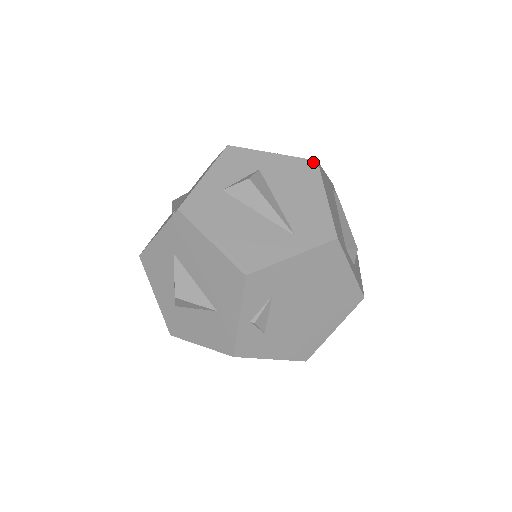
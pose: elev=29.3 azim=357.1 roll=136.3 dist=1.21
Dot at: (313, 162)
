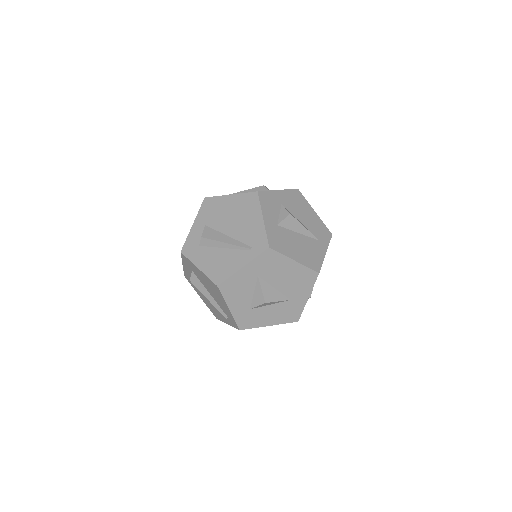
Dot at: (297, 190)
